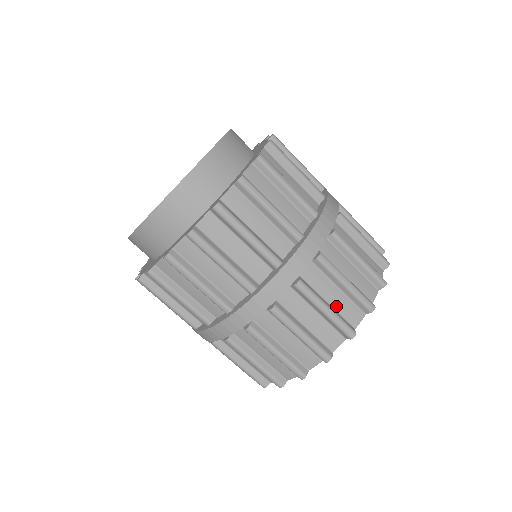
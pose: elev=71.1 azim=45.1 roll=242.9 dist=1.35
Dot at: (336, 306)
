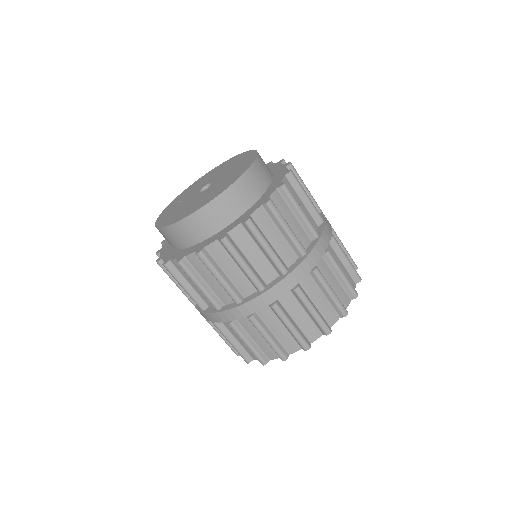
Dot at: occluded
